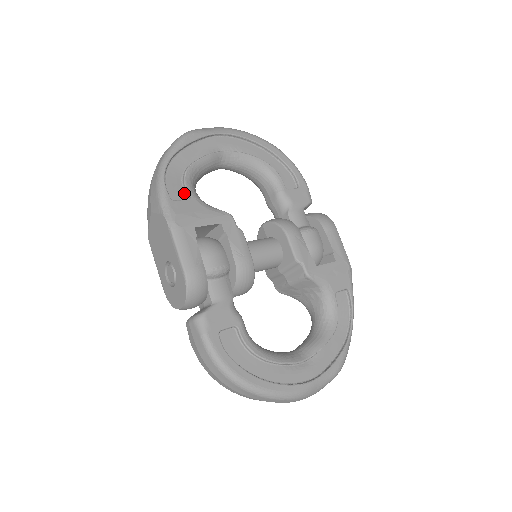
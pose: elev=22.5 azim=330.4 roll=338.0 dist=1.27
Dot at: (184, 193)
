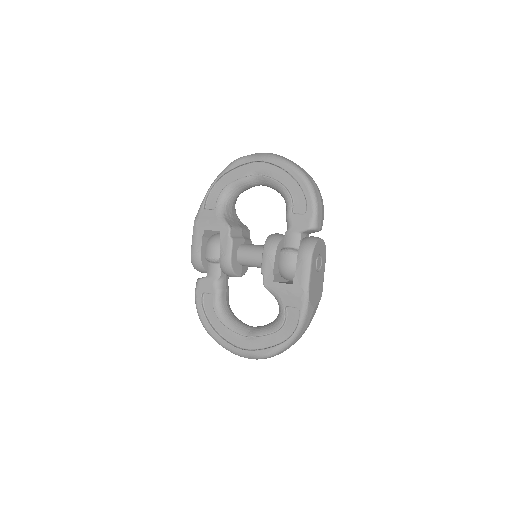
Dot at: (216, 204)
